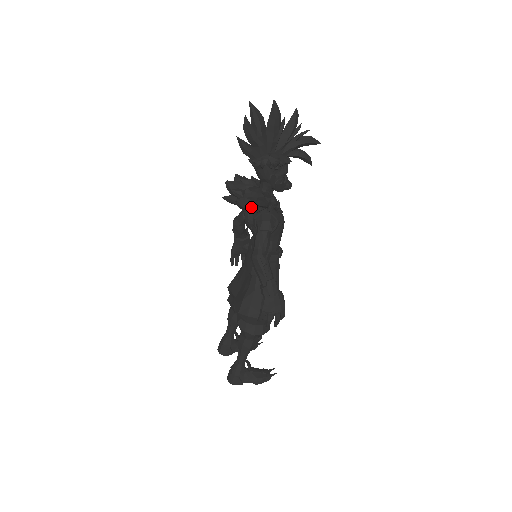
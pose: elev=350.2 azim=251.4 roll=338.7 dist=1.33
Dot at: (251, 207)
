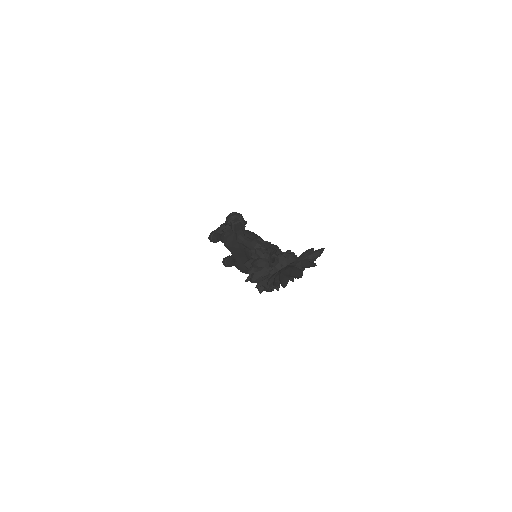
Dot at: occluded
